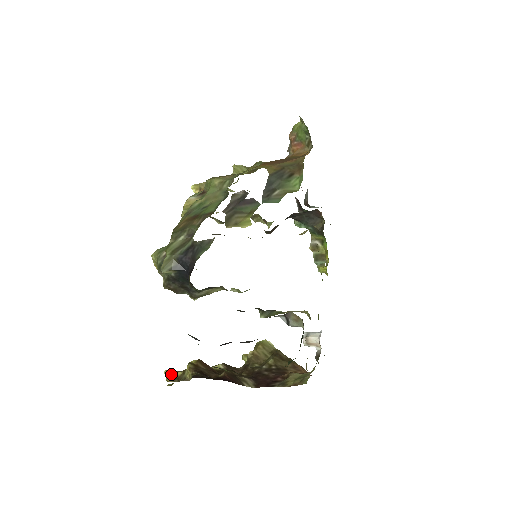
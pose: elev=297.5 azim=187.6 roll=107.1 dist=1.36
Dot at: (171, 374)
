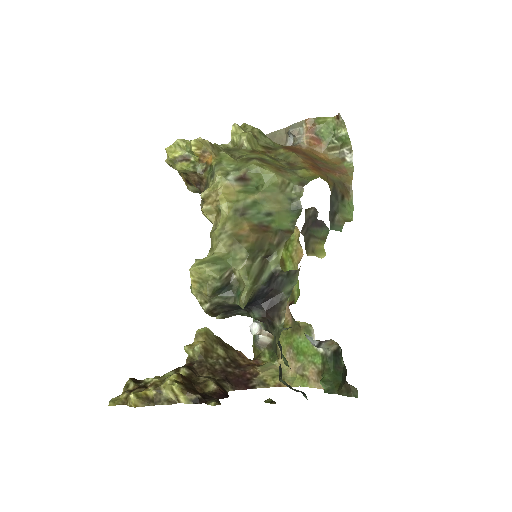
Dot at: (141, 397)
